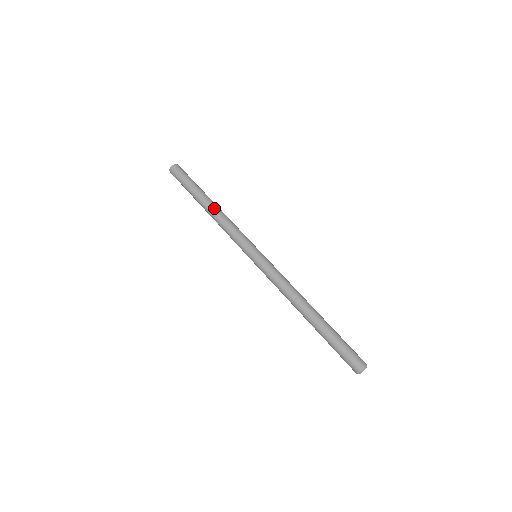
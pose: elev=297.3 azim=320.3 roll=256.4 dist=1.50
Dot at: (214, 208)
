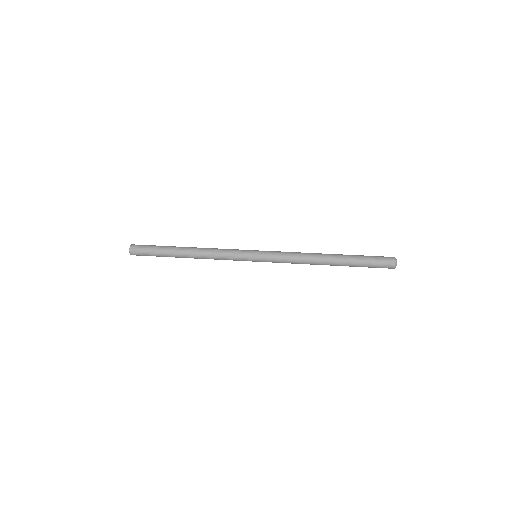
Dot at: (194, 248)
